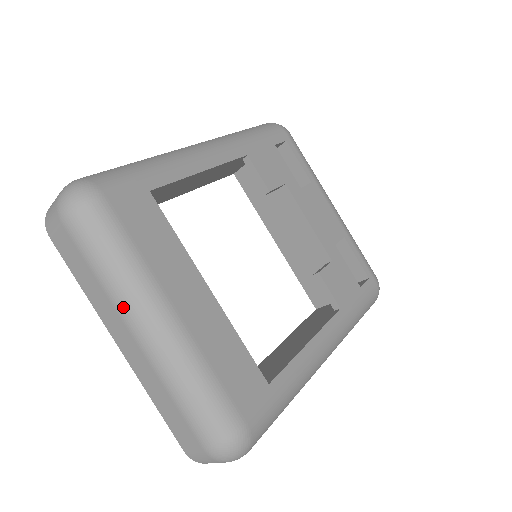
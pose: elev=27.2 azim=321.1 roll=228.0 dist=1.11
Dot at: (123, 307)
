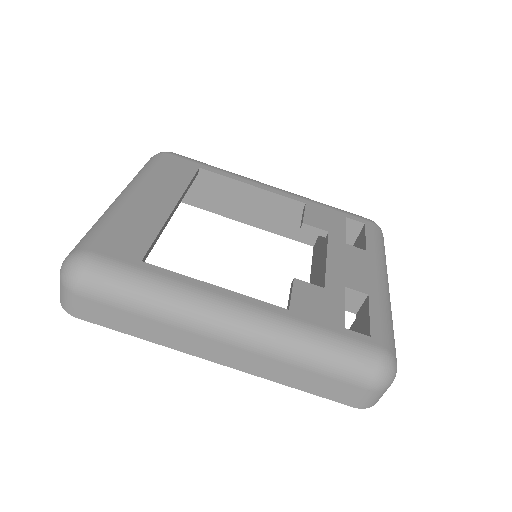
Dot at: occluded
